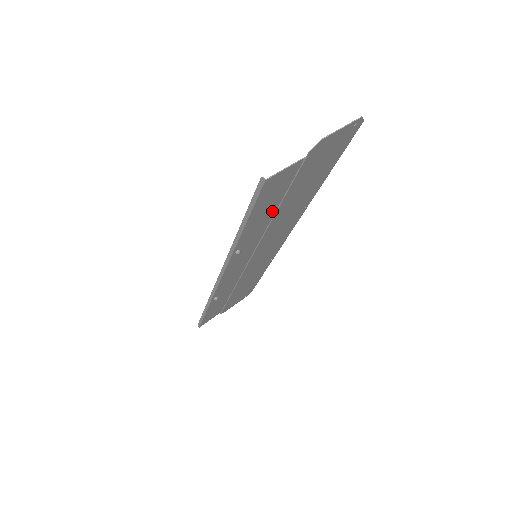
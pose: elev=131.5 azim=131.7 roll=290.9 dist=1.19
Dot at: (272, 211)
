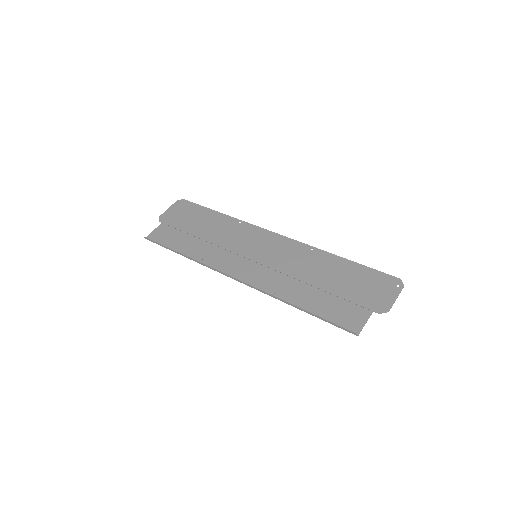
Dot at: (318, 293)
